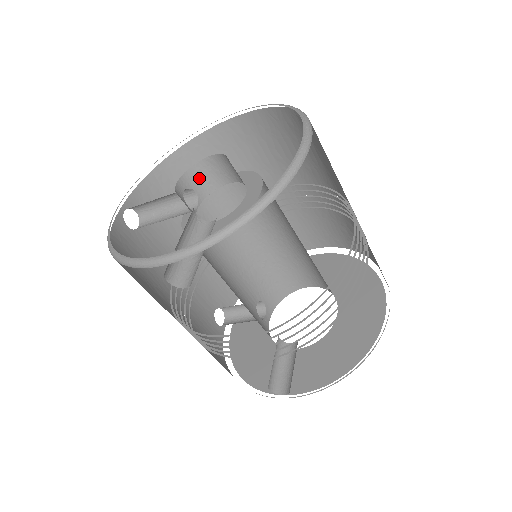
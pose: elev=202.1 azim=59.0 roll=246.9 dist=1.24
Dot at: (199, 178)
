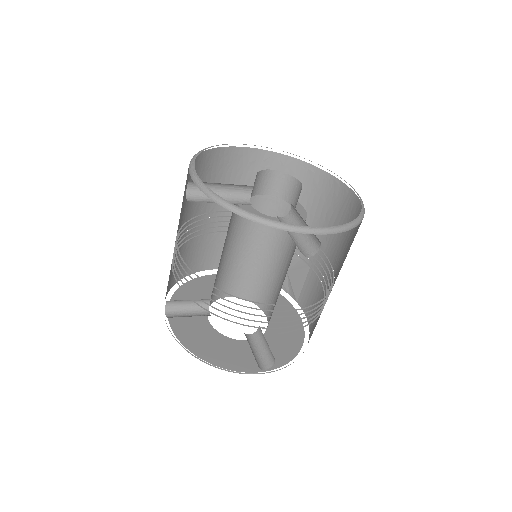
Dot at: (256, 182)
